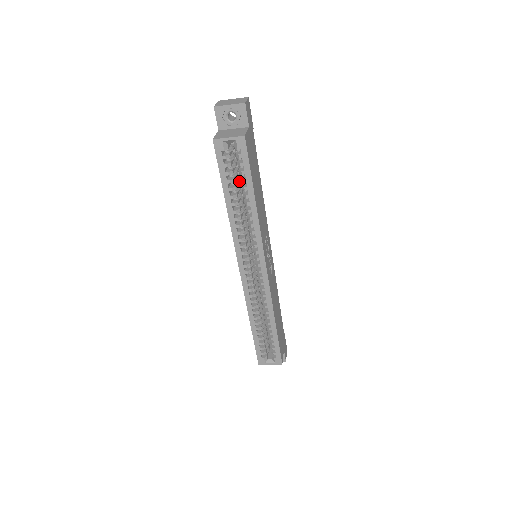
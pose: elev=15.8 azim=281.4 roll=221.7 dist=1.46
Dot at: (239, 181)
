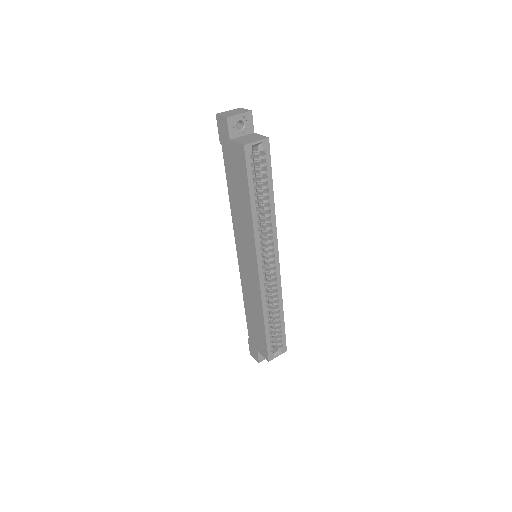
Dot at: occluded
